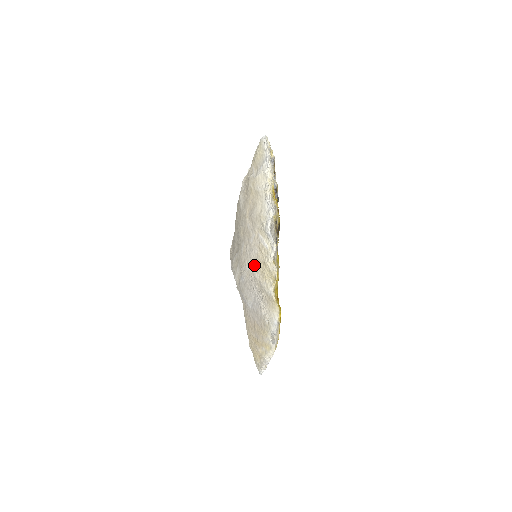
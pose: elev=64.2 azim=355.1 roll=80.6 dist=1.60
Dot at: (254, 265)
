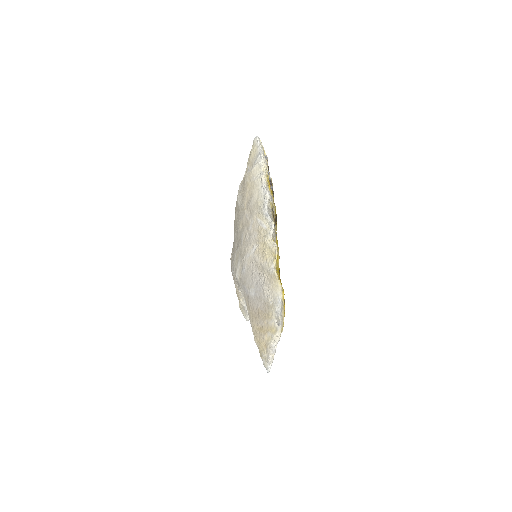
Dot at: (254, 249)
